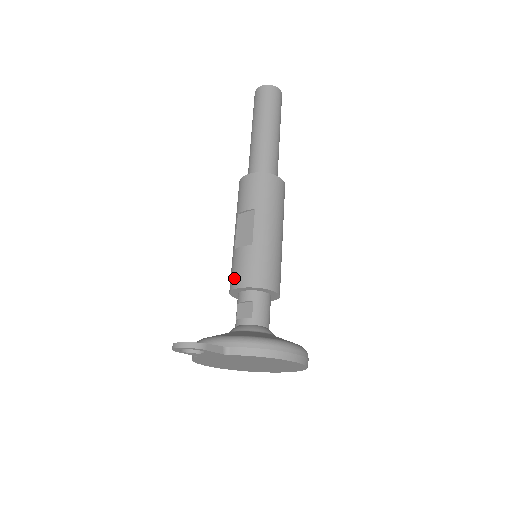
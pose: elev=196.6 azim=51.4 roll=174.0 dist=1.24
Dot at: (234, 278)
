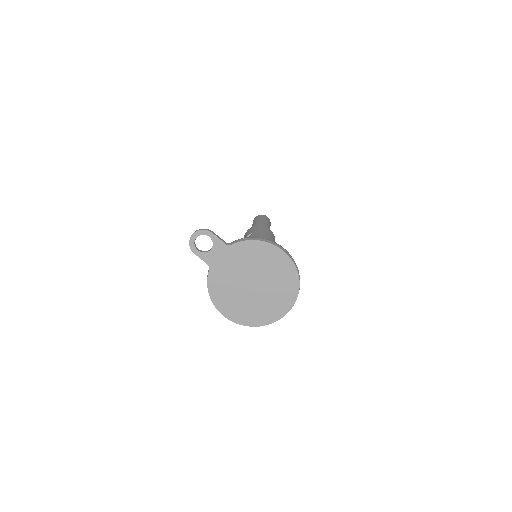
Dot at: occluded
